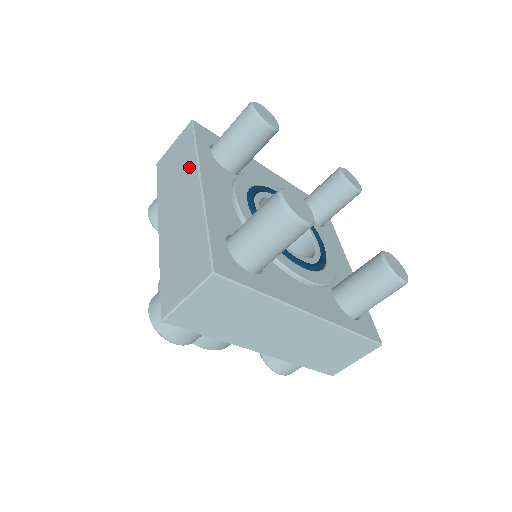
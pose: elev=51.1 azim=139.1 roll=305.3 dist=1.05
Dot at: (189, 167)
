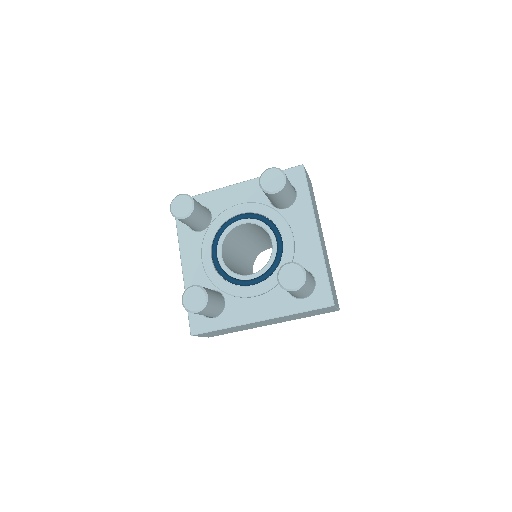
Dot at: occluded
